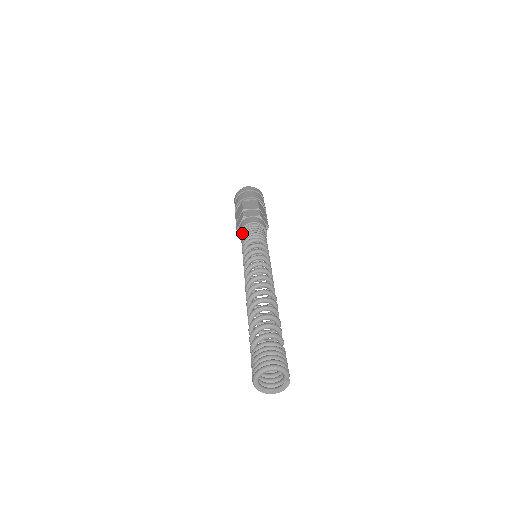
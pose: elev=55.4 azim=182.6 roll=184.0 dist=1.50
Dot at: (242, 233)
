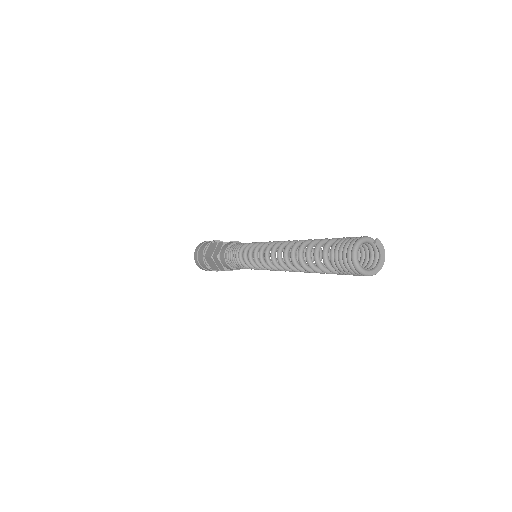
Dot at: (230, 264)
